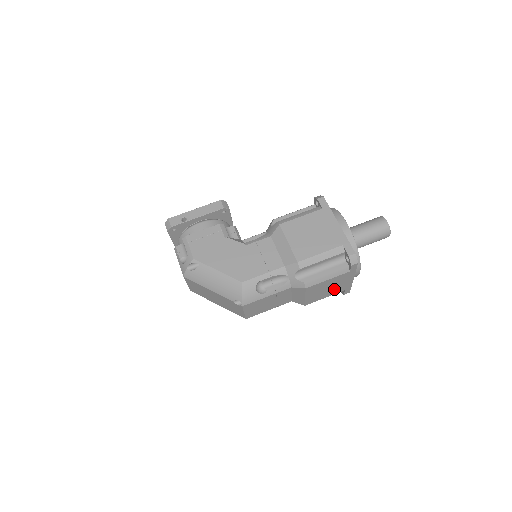
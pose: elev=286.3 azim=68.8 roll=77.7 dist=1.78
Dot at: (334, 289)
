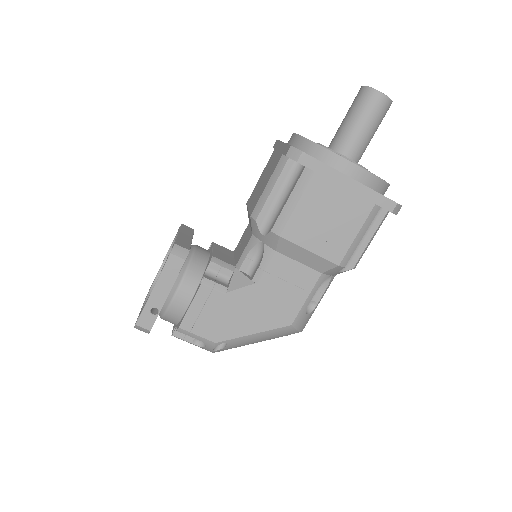
Dot at: occluded
